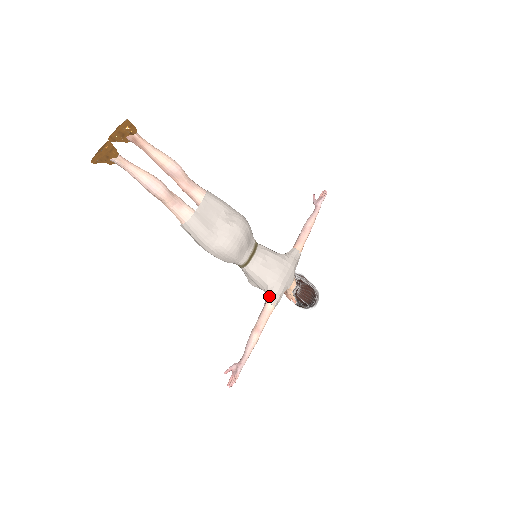
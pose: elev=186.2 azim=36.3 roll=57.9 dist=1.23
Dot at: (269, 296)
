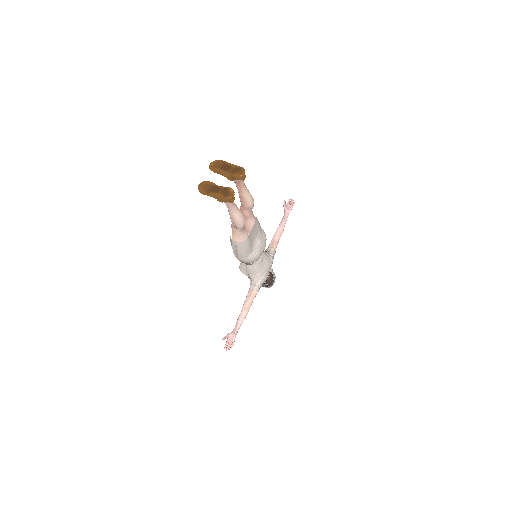
Dot at: (257, 286)
